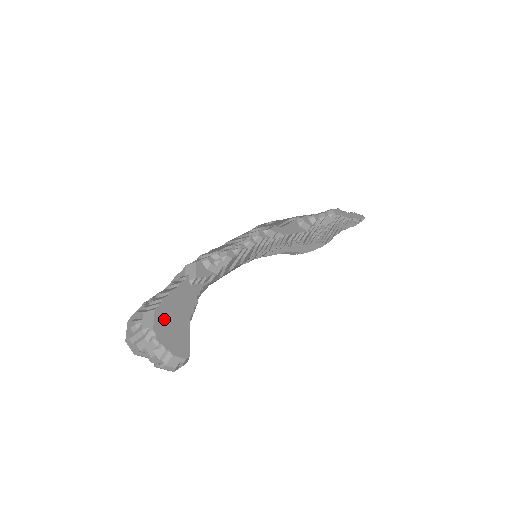
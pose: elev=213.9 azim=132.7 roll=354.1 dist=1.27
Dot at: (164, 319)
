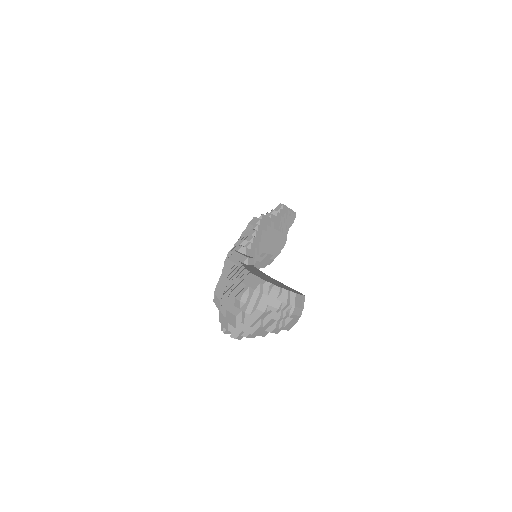
Dot at: (262, 277)
